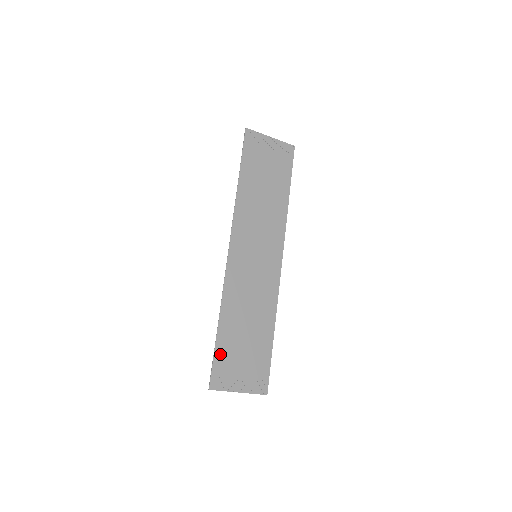
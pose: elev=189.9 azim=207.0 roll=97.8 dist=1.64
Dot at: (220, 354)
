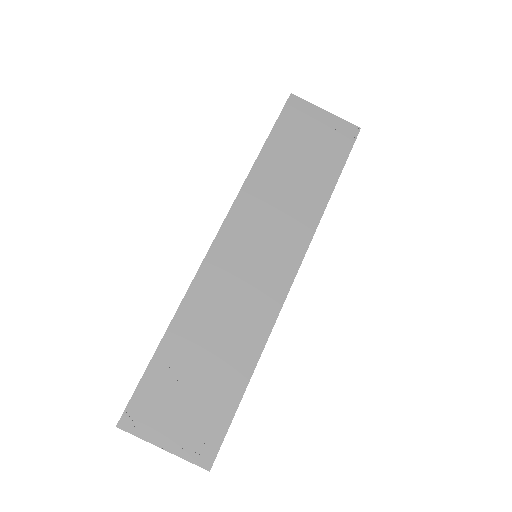
Dot at: (152, 379)
